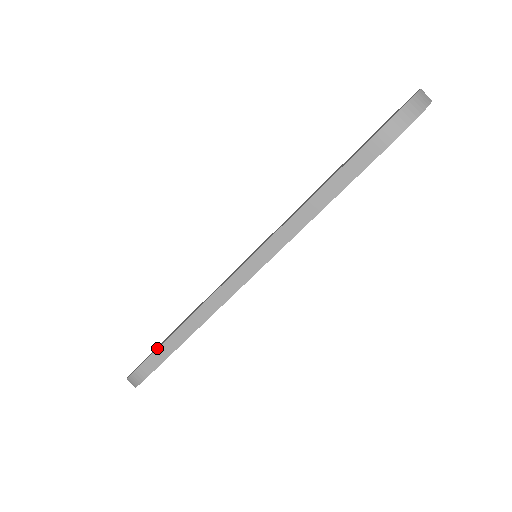
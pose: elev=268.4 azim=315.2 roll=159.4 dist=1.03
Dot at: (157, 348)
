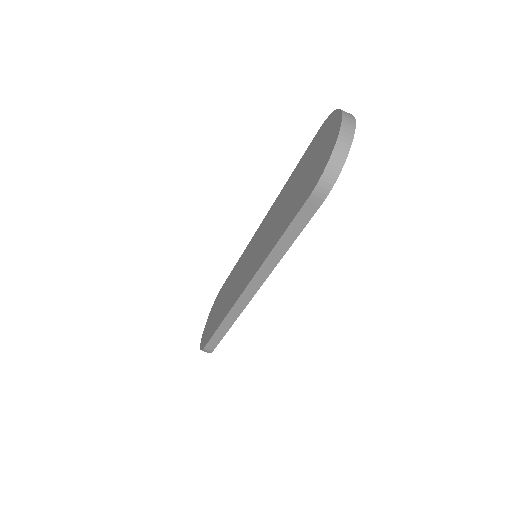
Dot at: (211, 336)
